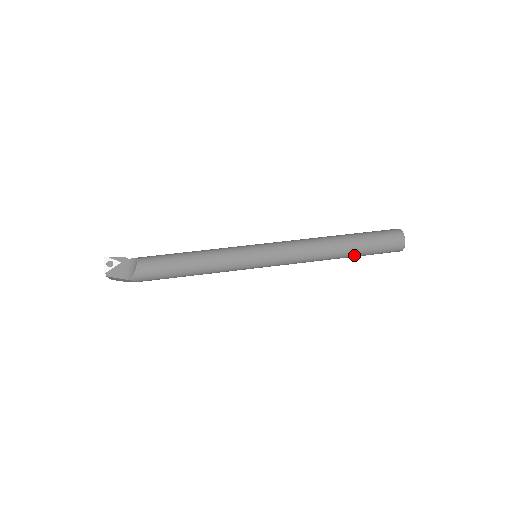
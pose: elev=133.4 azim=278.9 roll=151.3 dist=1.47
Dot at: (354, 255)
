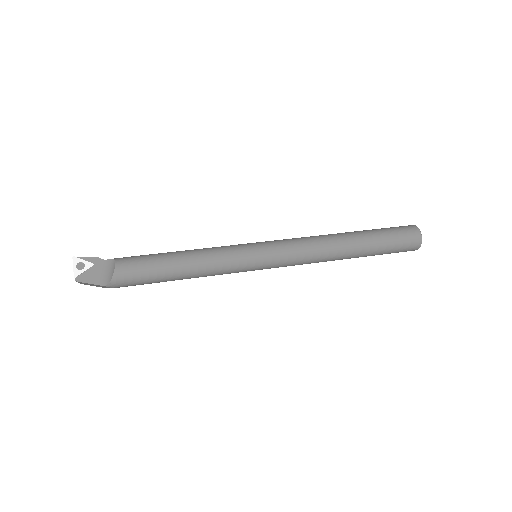
Dot at: (366, 255)
